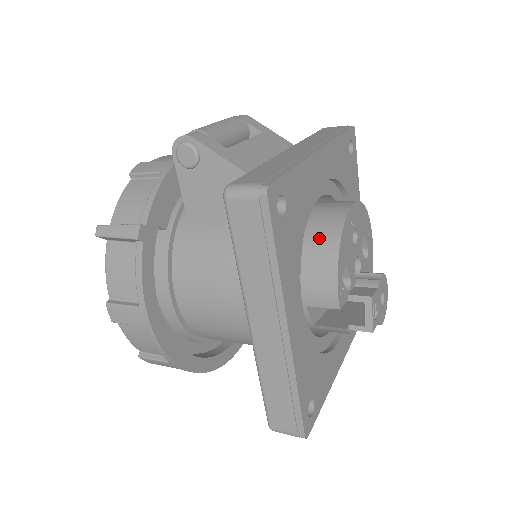
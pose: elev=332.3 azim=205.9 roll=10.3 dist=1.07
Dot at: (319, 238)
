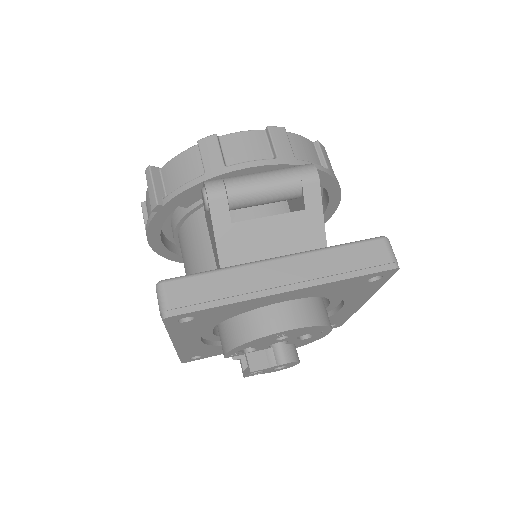
Dot at: (241, 326)
